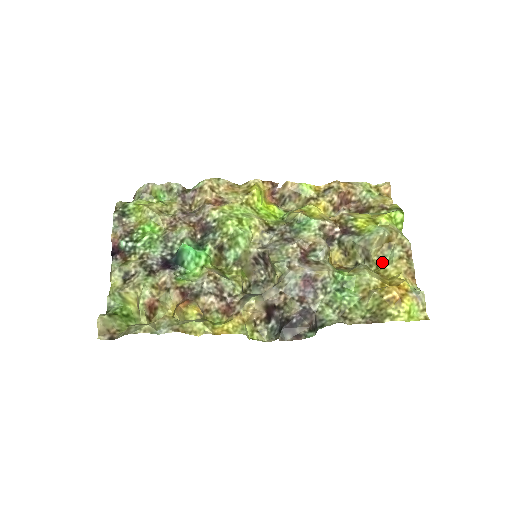
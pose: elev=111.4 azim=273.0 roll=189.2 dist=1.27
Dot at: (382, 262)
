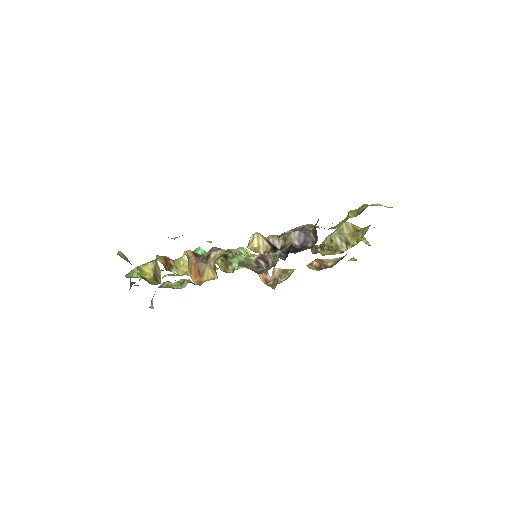
Dot at: (358, 238)
